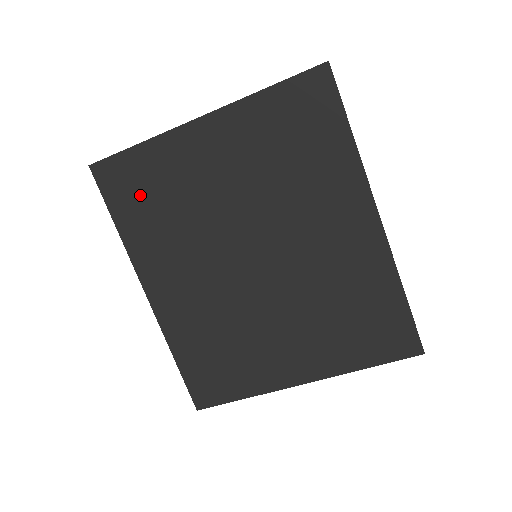
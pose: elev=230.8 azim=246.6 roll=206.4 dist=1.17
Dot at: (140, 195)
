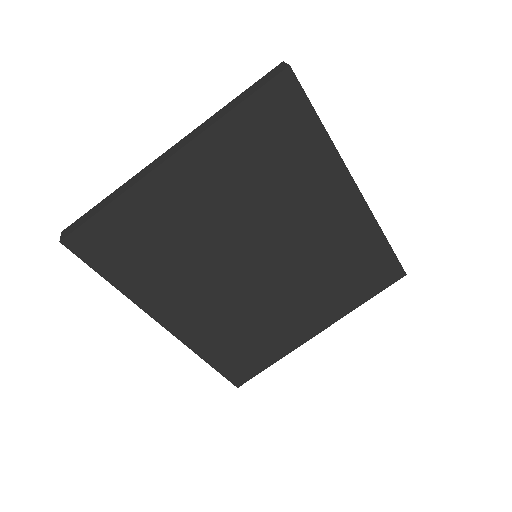
Dot at: (129, 249)
